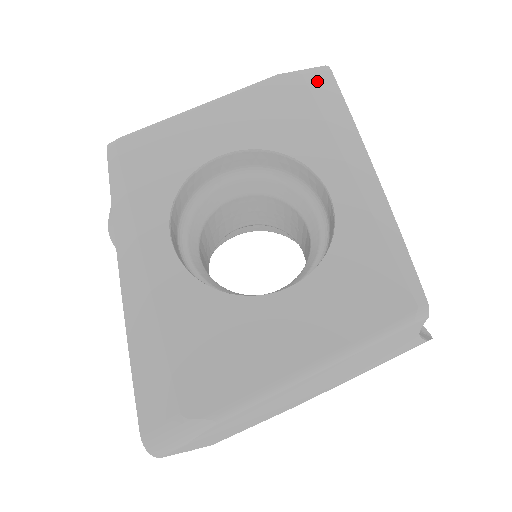
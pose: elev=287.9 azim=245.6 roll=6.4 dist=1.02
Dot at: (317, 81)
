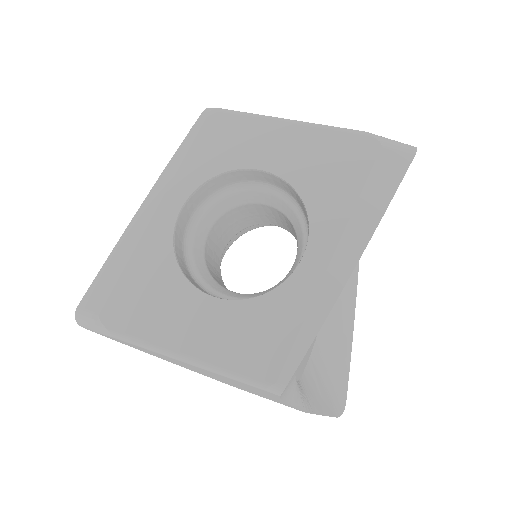
Dot at: (389, 159)
